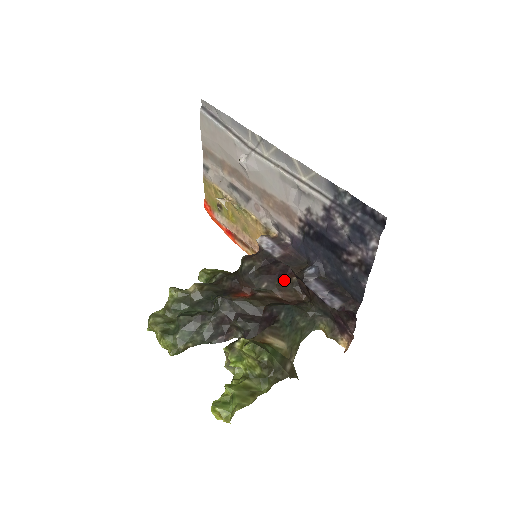
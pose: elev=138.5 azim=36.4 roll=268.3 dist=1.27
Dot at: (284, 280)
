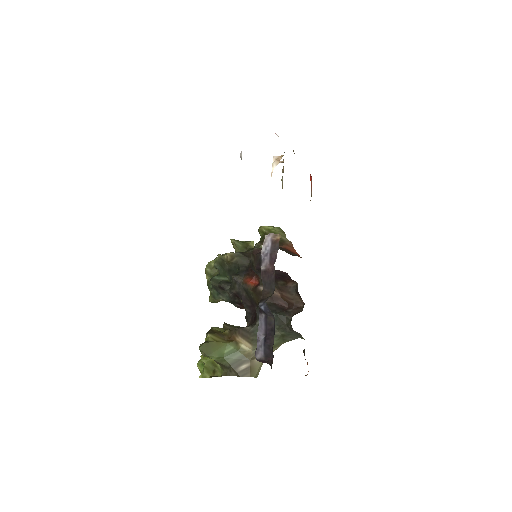
Dot at: (286, 282)
